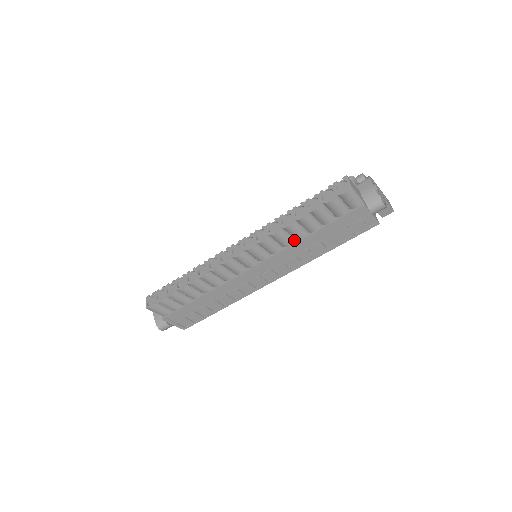
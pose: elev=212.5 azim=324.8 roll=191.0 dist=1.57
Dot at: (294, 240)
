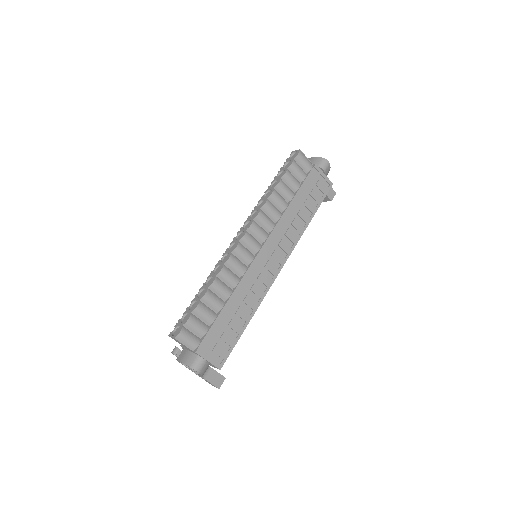
Dot at: (281, 213)
